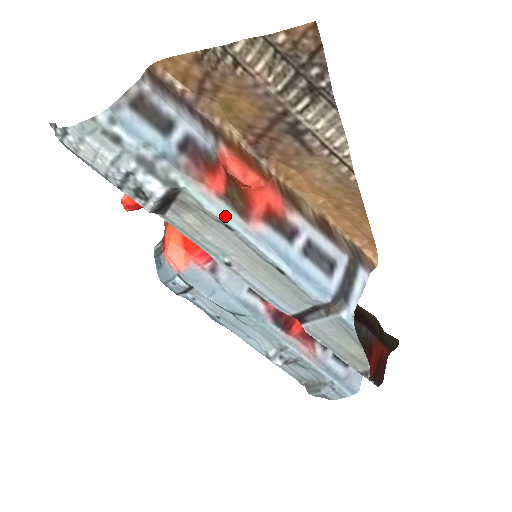
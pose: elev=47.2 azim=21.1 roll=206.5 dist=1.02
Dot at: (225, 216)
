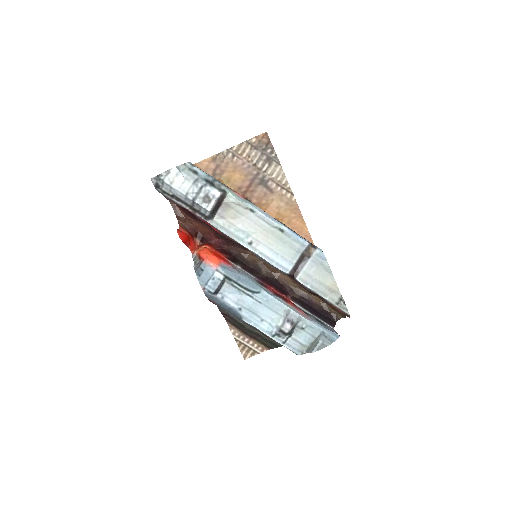
Dot at: (250, 204)
